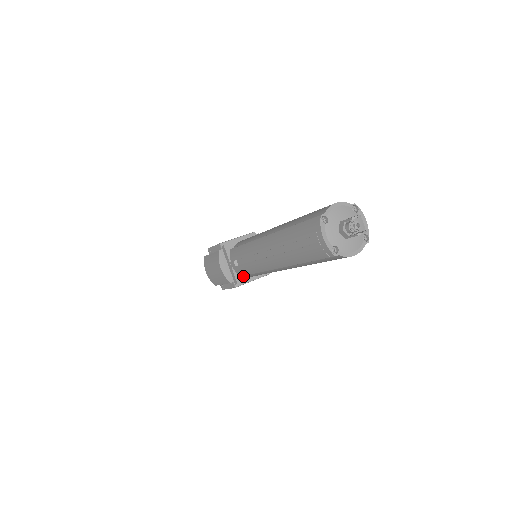
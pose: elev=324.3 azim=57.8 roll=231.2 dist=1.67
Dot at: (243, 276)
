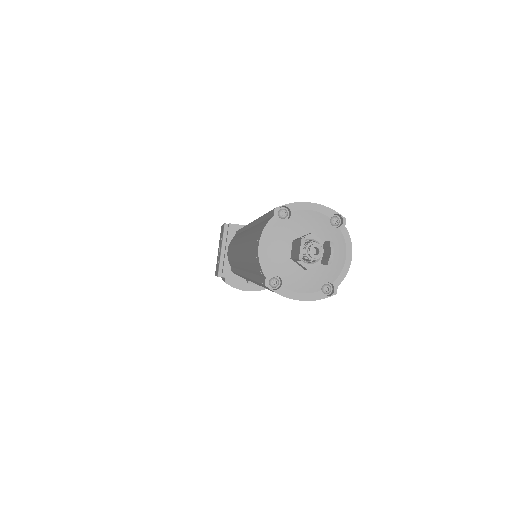
Dot at: occluded
